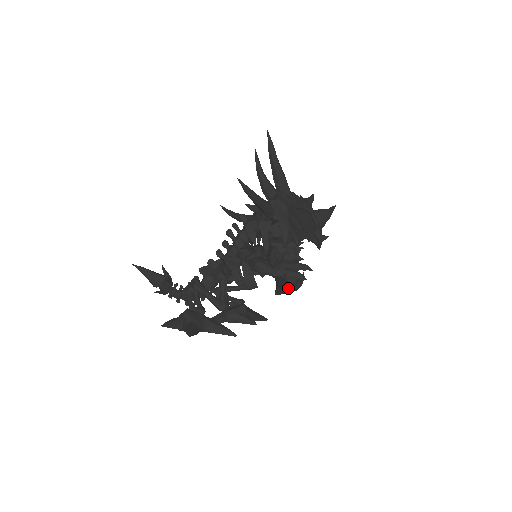
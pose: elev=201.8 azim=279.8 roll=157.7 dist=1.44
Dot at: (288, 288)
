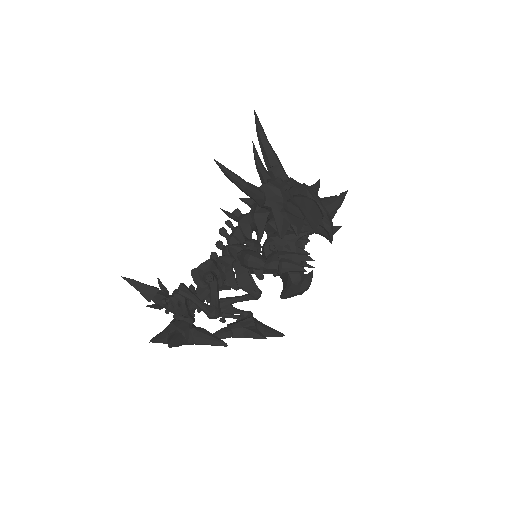
Dot at: (293, 288)
